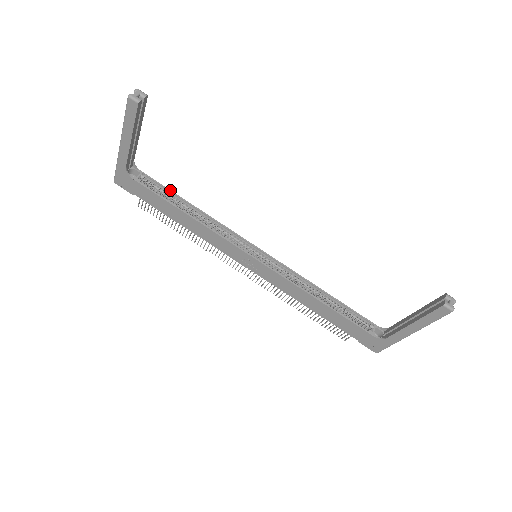
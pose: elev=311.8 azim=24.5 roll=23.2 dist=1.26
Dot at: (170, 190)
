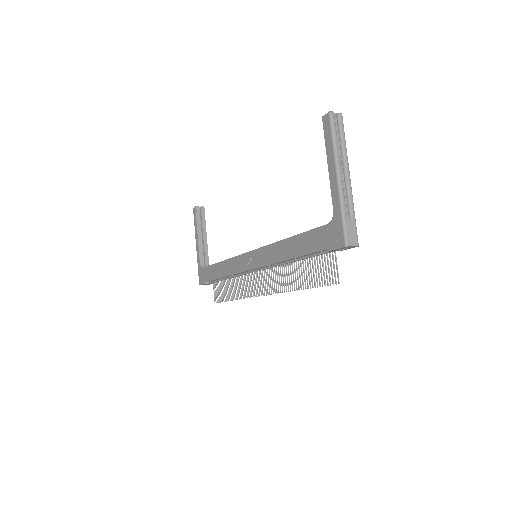
Dot at: occluded
